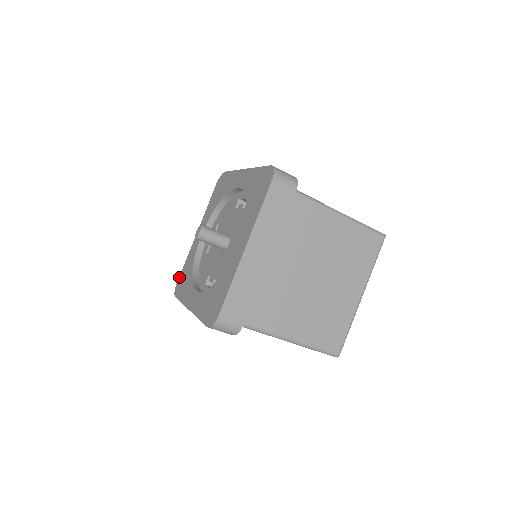
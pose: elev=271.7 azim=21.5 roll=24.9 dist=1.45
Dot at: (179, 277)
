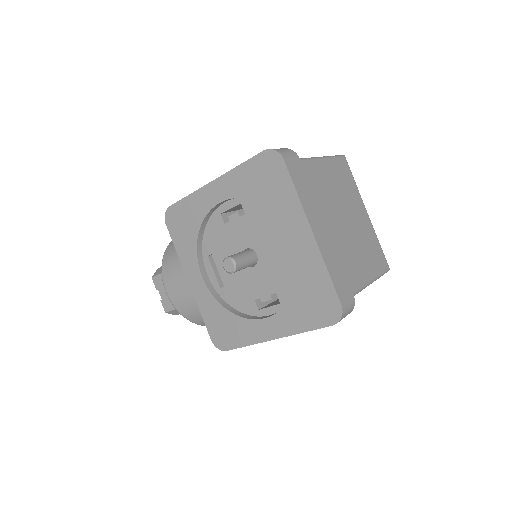
Dot at: (209, 333)
